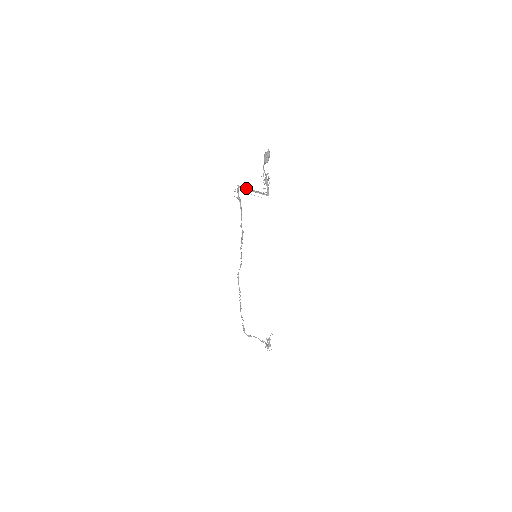
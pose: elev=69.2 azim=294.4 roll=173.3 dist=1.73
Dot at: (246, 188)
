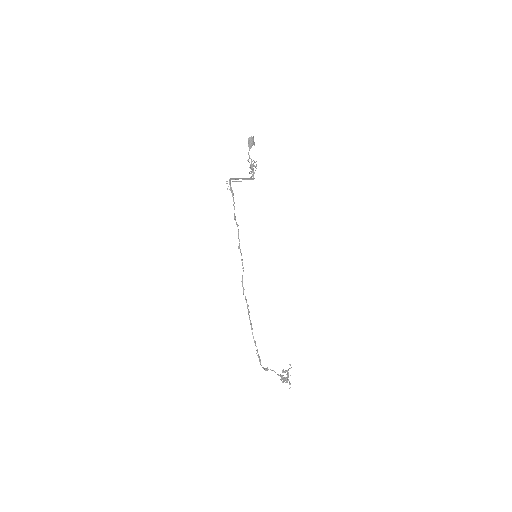
Dot at: (236, 178)
